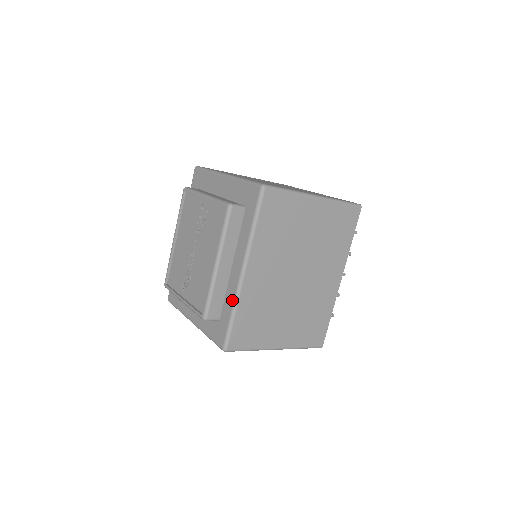
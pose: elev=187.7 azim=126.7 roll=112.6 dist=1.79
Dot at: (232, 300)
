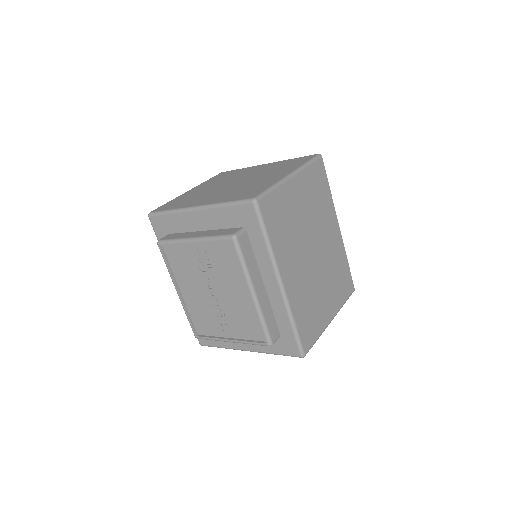
Dot at: (285, 313)
